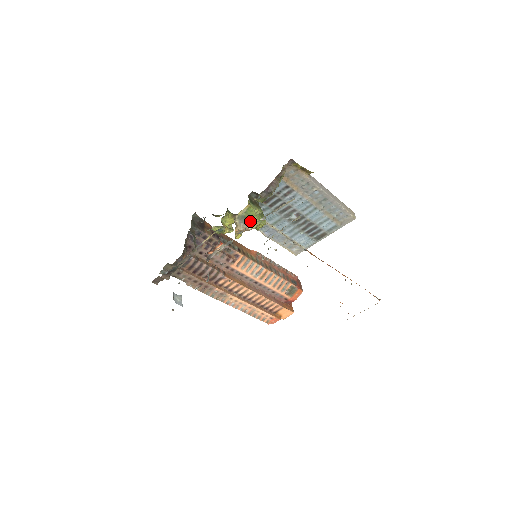
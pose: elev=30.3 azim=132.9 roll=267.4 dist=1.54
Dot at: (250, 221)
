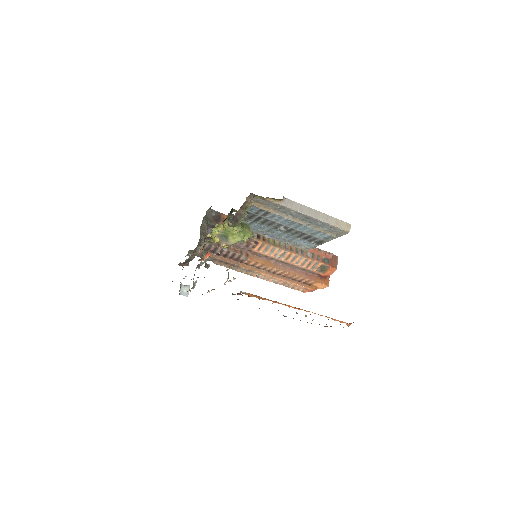
Dot at: (230, 239)
